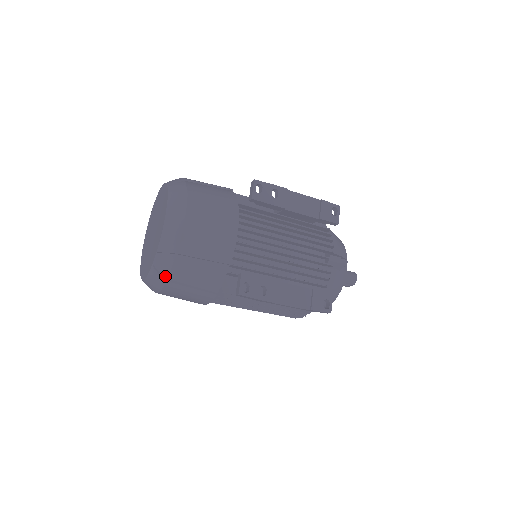
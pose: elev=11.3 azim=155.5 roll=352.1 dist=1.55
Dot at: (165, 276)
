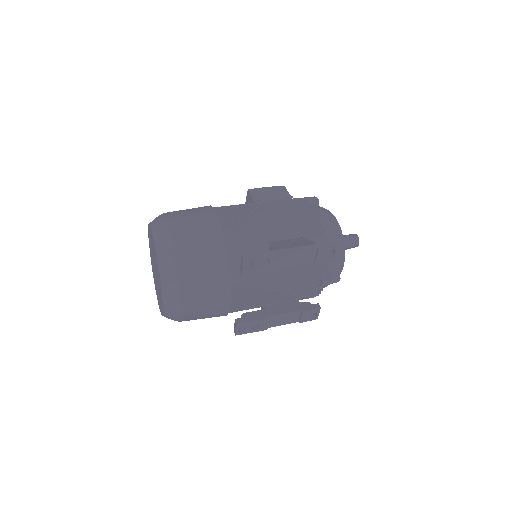
Dot at: occluded
